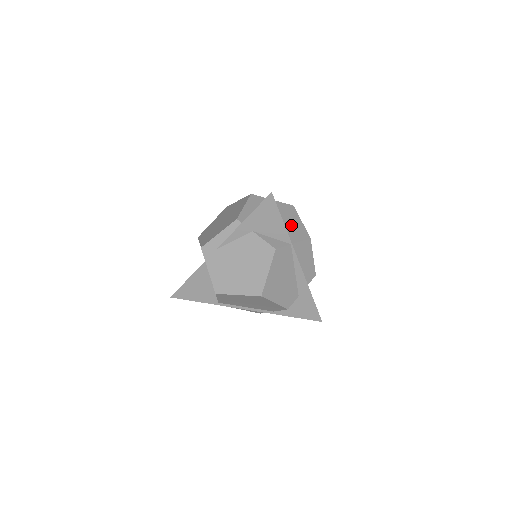
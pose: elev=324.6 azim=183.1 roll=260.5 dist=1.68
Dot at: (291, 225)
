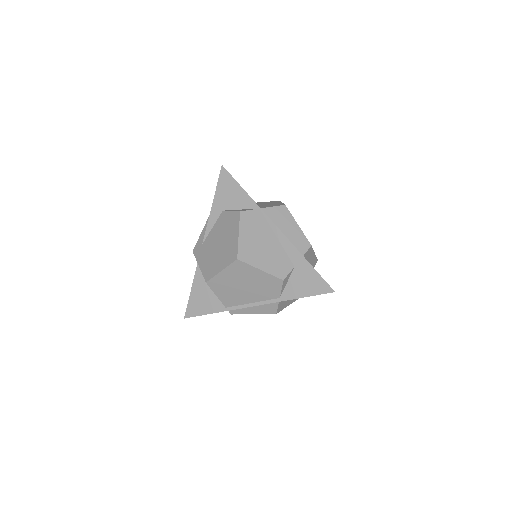
Dot at: occluded
